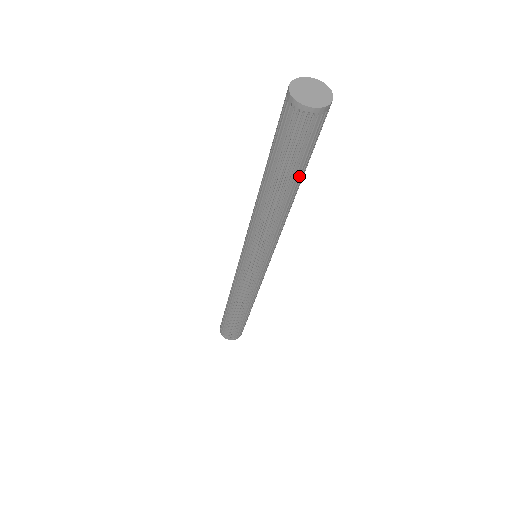
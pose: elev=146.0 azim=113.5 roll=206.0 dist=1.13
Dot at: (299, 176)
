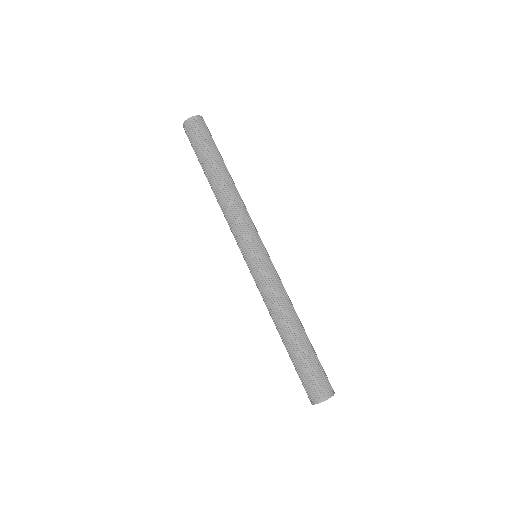
Dot at: (221, 158)
